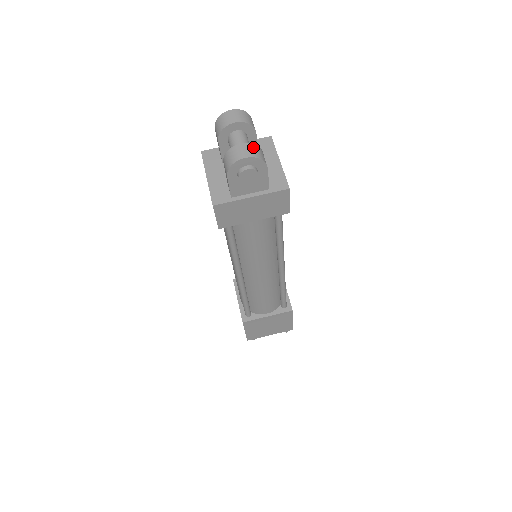
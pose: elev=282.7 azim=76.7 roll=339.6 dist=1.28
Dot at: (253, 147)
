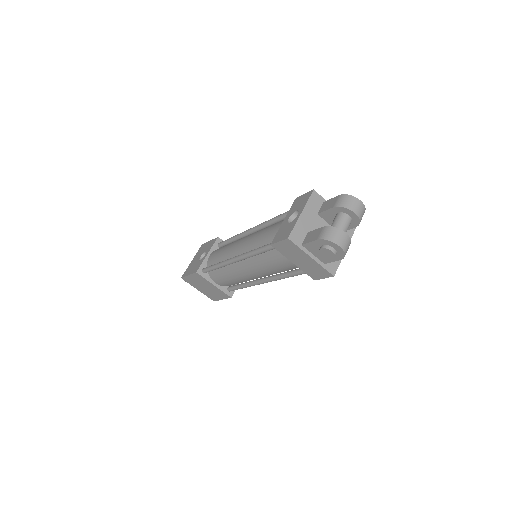
Dot at: (349, 243)
